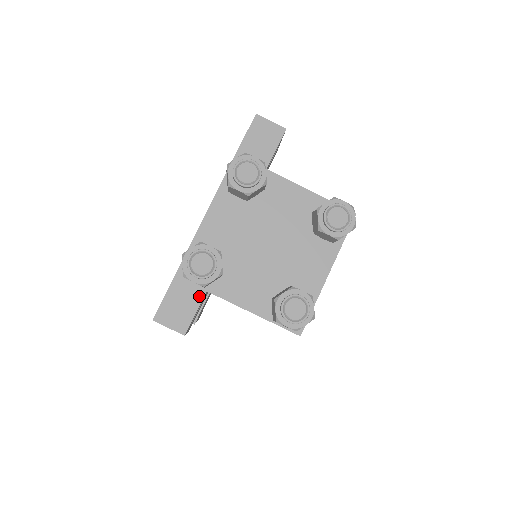
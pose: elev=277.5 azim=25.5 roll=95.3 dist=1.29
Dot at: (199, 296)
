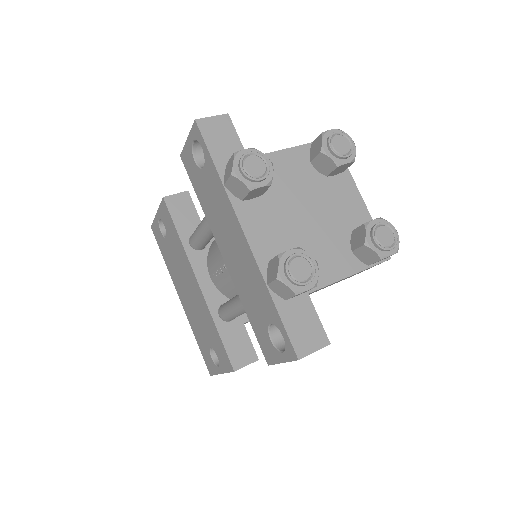
Dot at: (308, 303)
